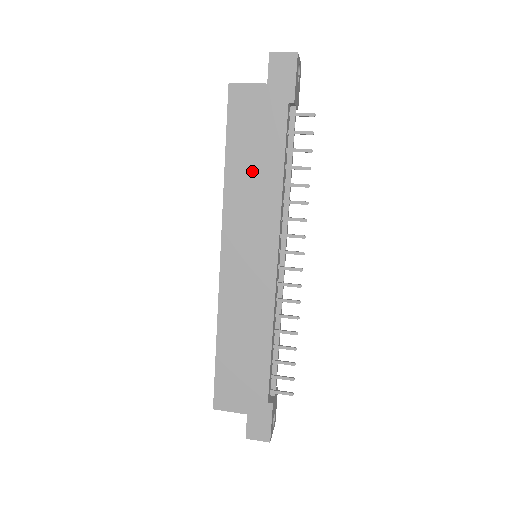
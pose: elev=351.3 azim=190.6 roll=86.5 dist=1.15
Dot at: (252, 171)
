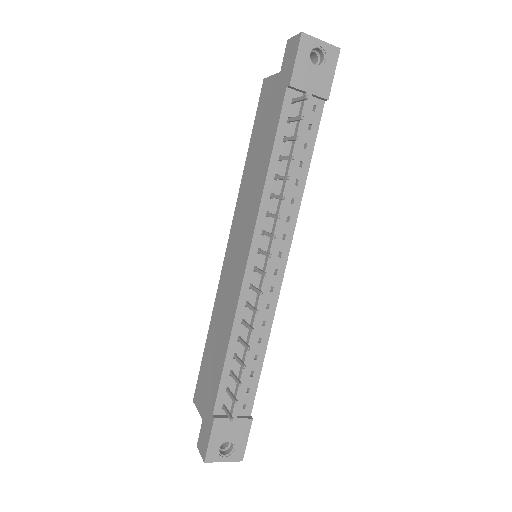
Dot at: (256, 162)
